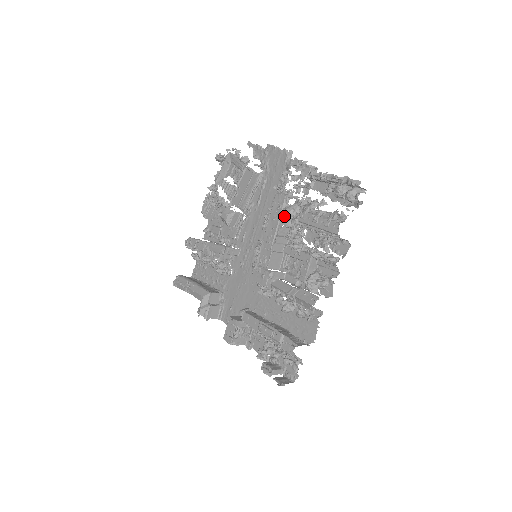
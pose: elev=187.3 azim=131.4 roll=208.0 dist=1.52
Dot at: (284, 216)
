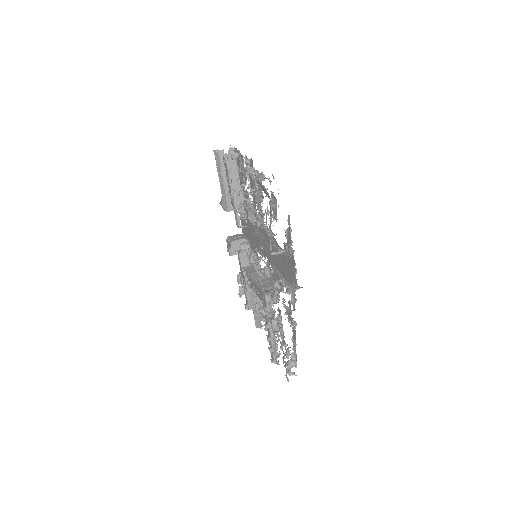
Dot at: occluded
